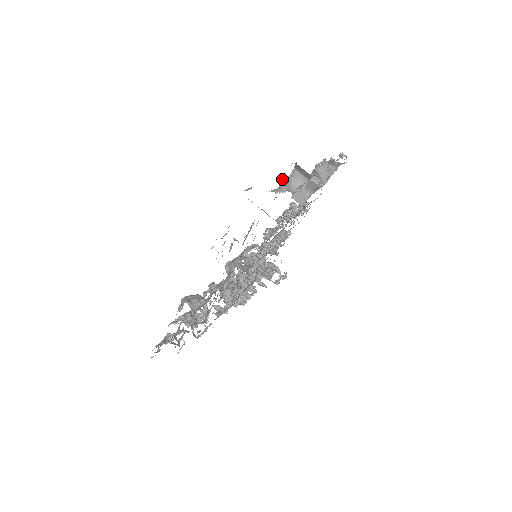
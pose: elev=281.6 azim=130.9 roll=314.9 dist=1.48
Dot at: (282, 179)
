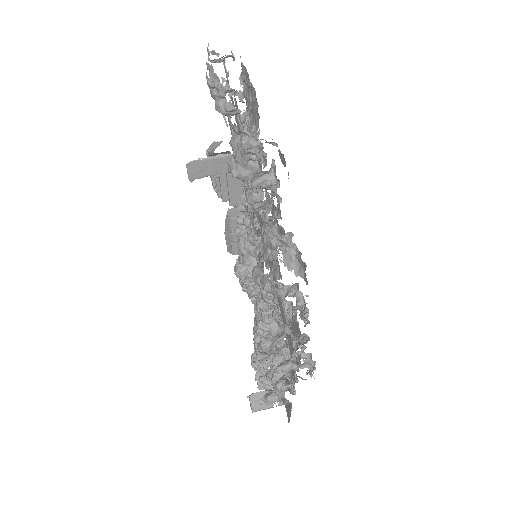
Dot at: (210, 150)
